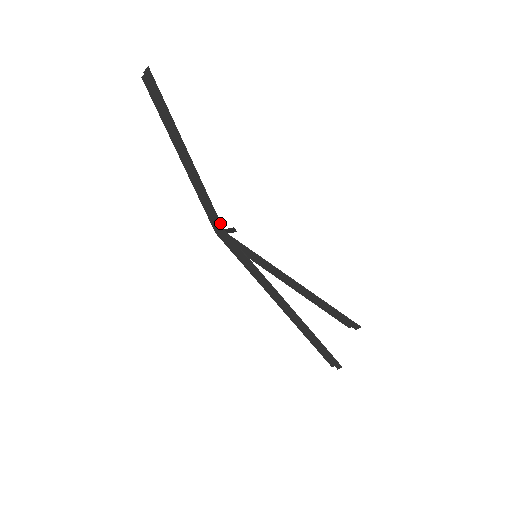
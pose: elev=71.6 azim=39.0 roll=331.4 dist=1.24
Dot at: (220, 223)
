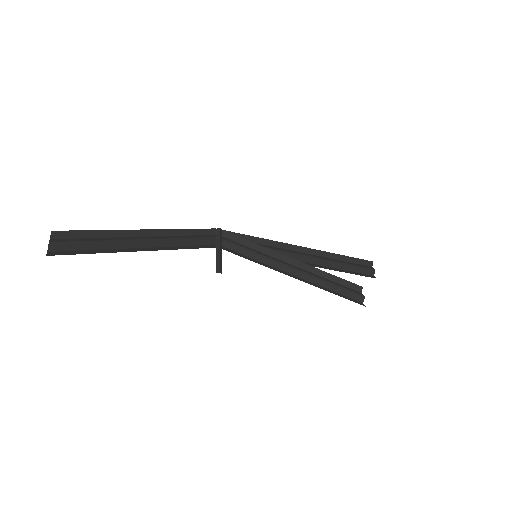
Dot at: occluded
